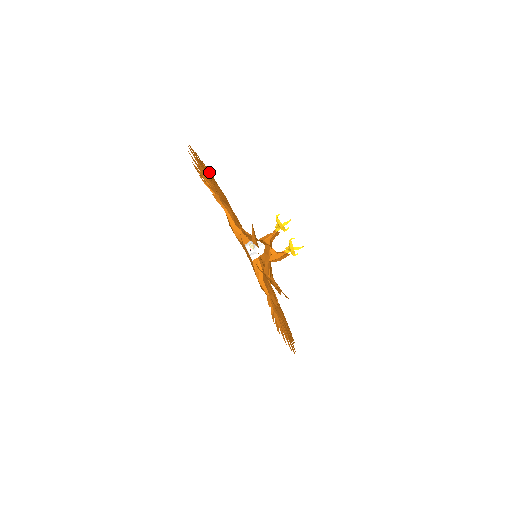
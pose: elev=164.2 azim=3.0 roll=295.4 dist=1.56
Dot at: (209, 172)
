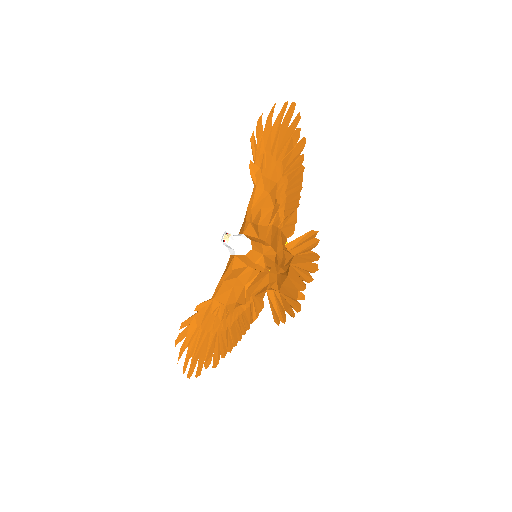
Dot at: (297, 144)
